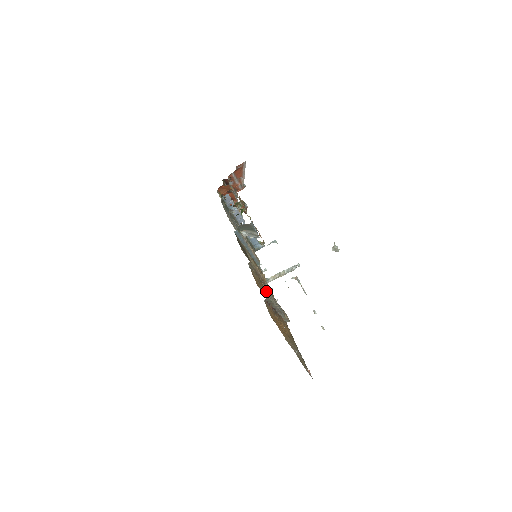
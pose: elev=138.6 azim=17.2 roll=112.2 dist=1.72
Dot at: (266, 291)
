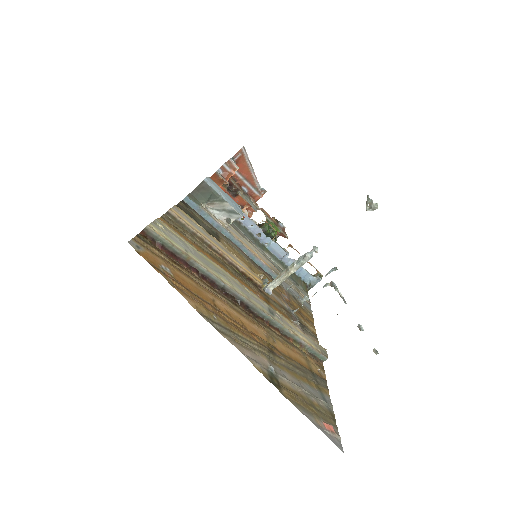
Dot at: (158, 226)
